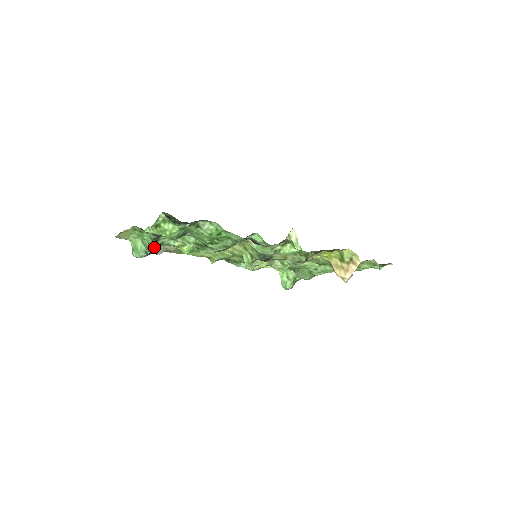
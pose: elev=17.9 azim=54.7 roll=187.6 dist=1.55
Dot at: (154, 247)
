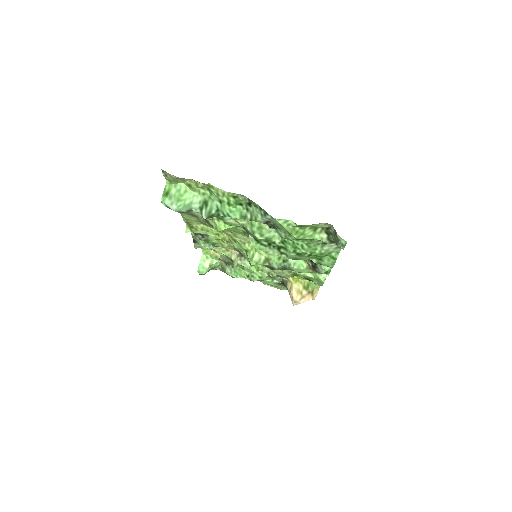
Dot at: (216, 215)
